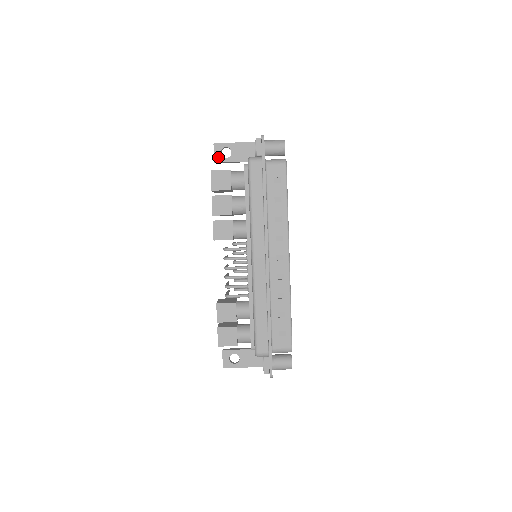
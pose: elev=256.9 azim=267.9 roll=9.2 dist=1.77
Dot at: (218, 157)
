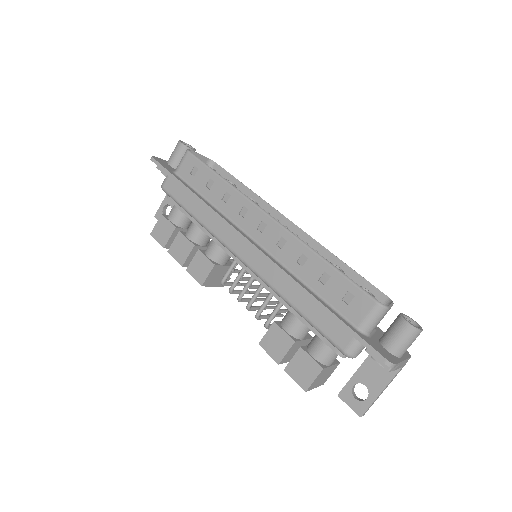
Dot at: occluded
